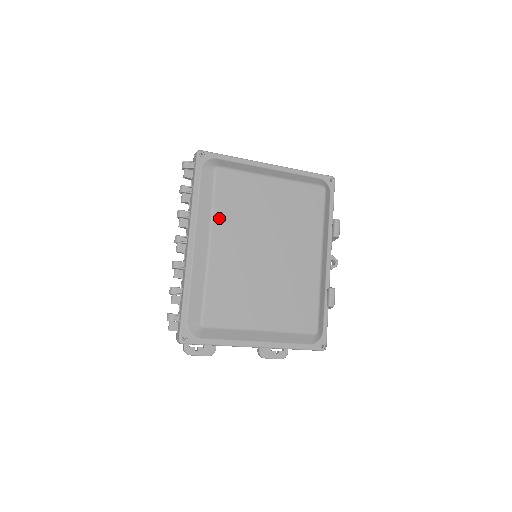
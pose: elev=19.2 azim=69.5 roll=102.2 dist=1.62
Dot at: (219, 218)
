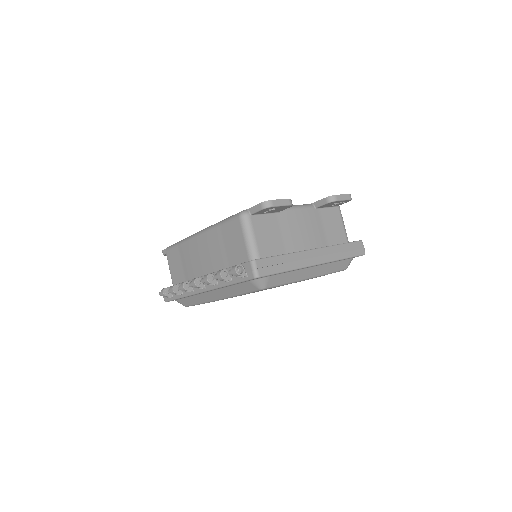
Dot at: occluded
